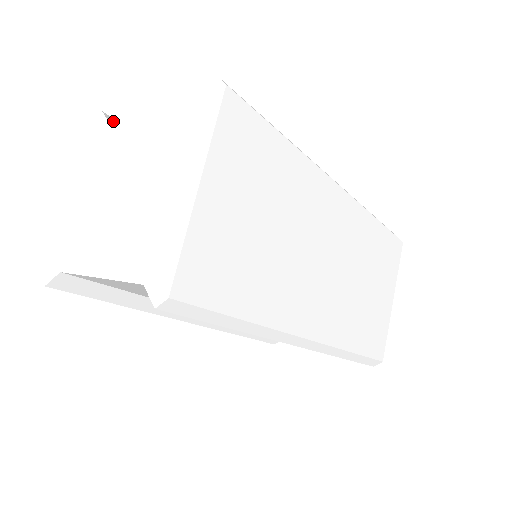
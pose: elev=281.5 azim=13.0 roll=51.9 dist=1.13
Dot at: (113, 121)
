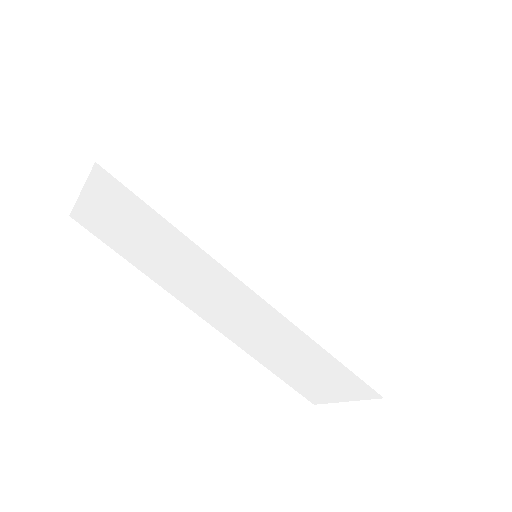
Dot at: occluded
